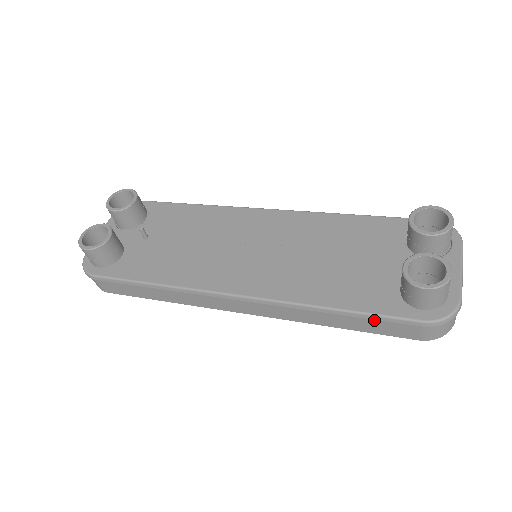
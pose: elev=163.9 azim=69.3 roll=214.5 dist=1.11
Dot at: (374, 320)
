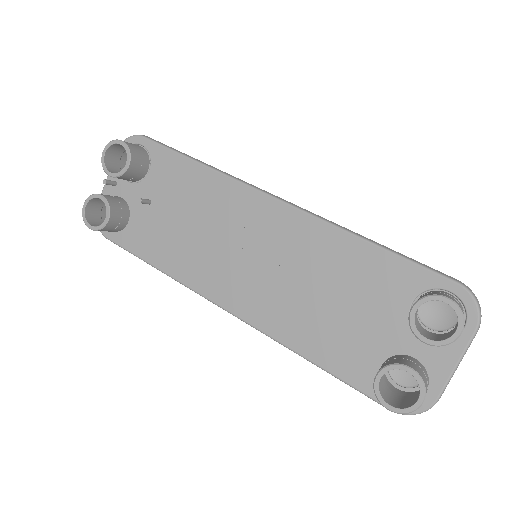
Dot at: occluded
